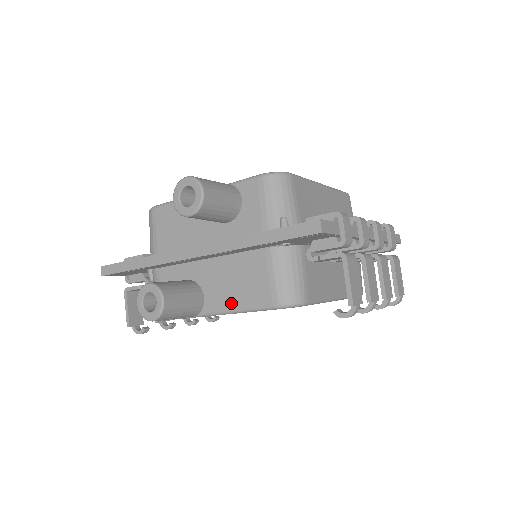
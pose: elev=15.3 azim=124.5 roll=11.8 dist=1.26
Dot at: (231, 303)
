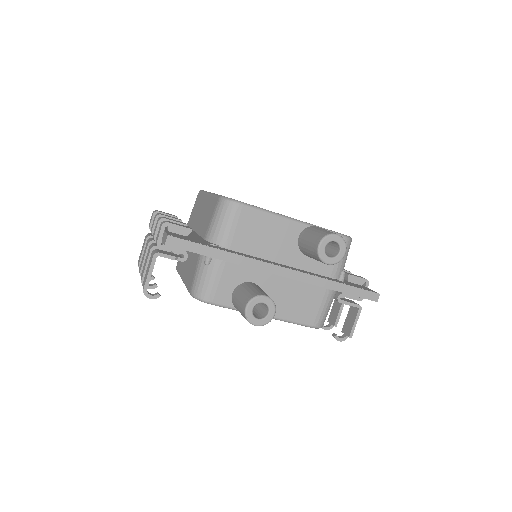
Dot at: (283, 313)
